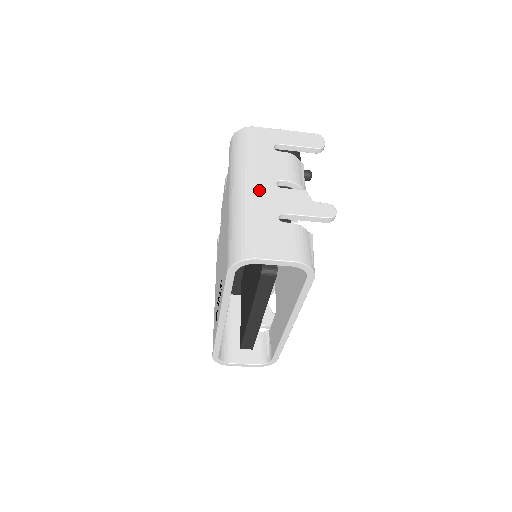
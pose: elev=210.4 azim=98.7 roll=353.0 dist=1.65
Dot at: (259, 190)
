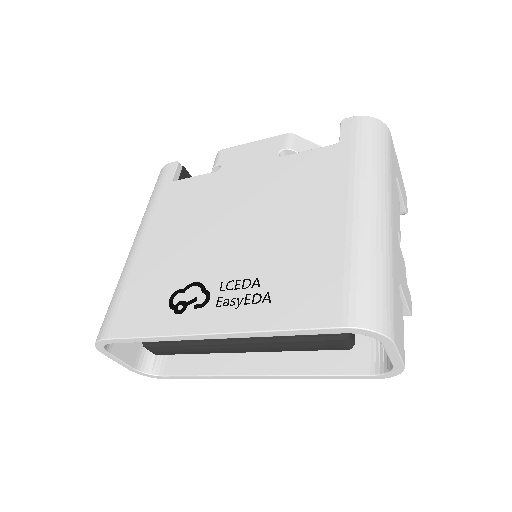
Dot at: (394, 233)
